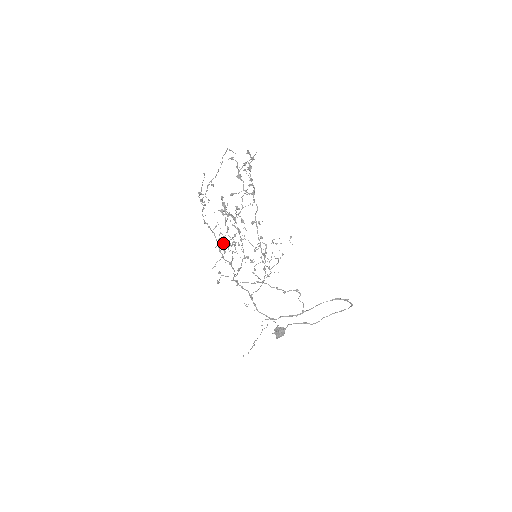
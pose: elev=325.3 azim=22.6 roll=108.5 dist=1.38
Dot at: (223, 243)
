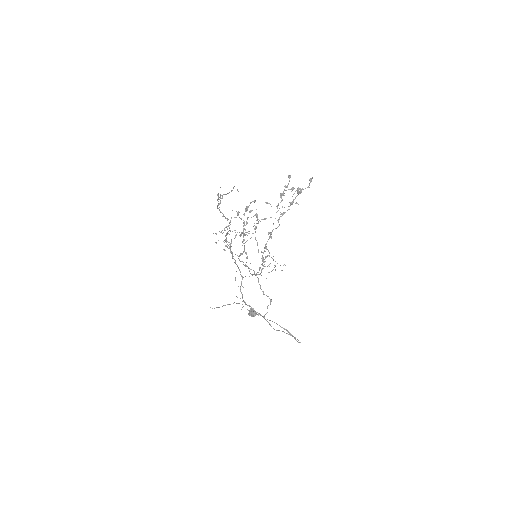
Dot at: (228, 233)
